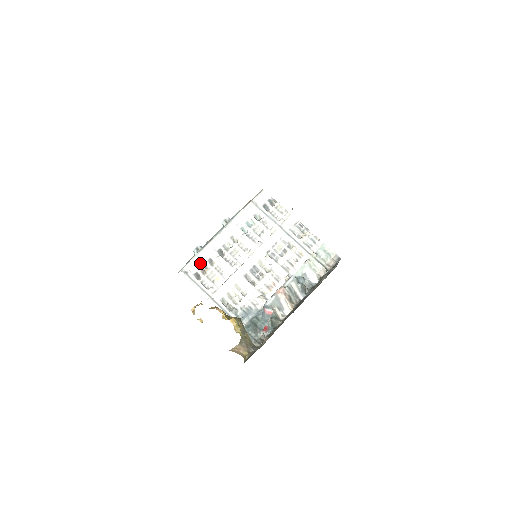
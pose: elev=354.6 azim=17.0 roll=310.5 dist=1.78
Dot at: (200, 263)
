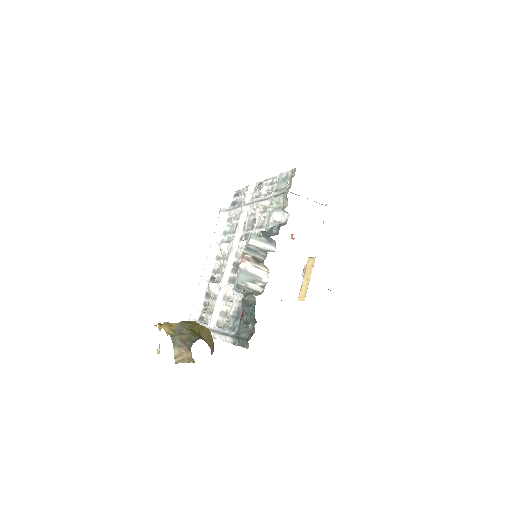
Dot at: (200, 305)
